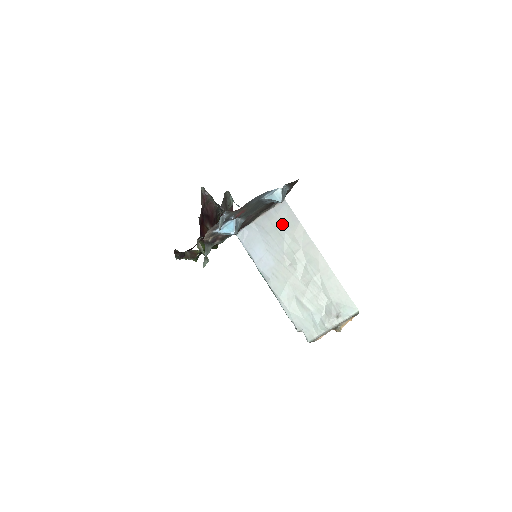
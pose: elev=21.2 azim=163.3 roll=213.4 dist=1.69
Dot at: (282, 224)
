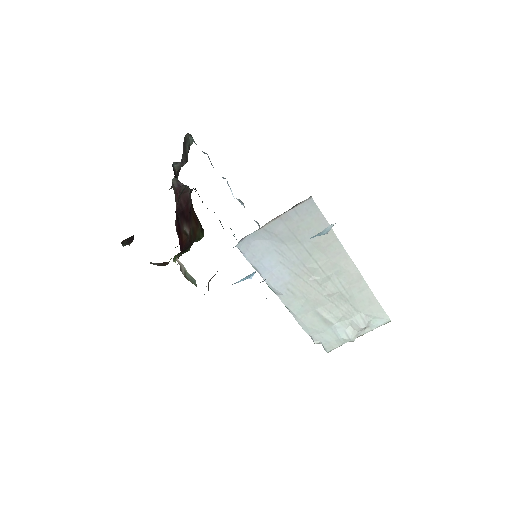
Dot at: (305, 230)
